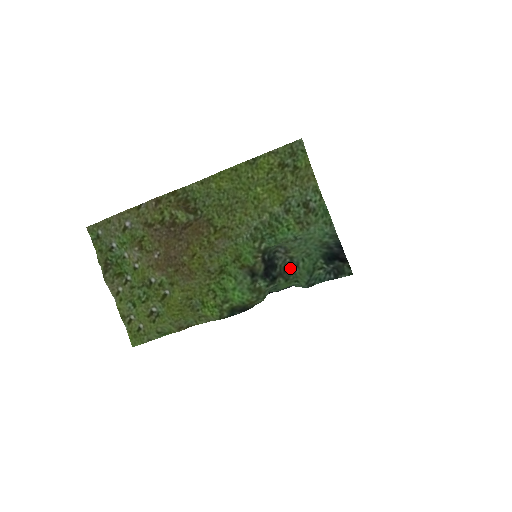
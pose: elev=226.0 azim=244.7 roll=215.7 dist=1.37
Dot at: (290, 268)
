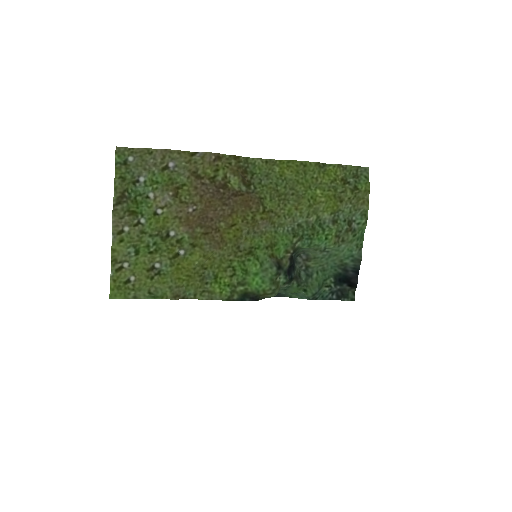
Dot at: (303, 276)
